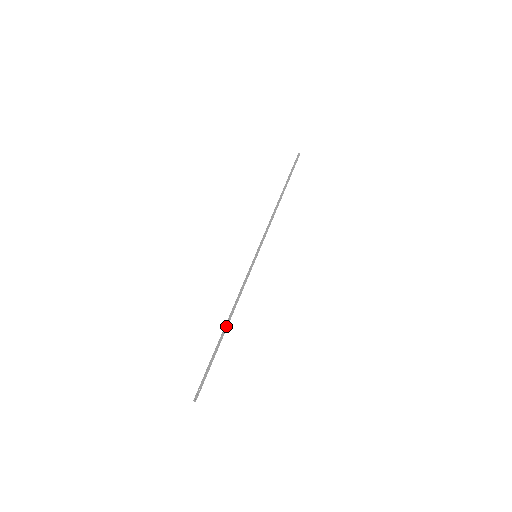
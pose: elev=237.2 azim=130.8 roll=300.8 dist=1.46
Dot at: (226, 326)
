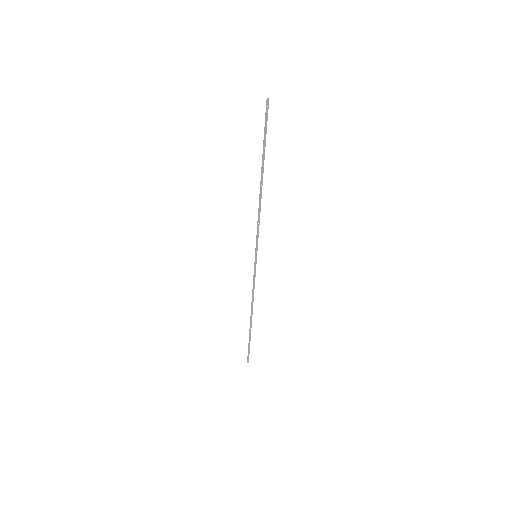
Dot at: (251, 318)
